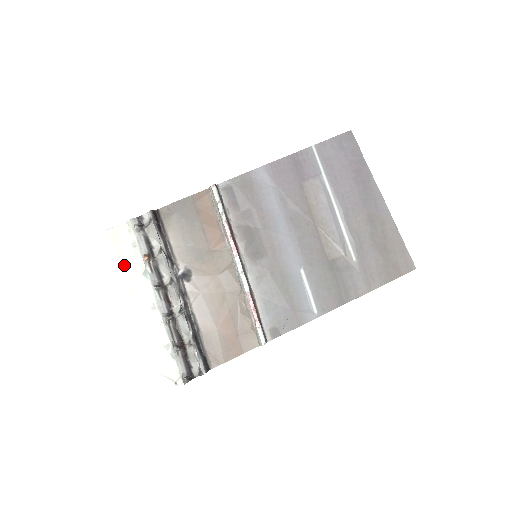
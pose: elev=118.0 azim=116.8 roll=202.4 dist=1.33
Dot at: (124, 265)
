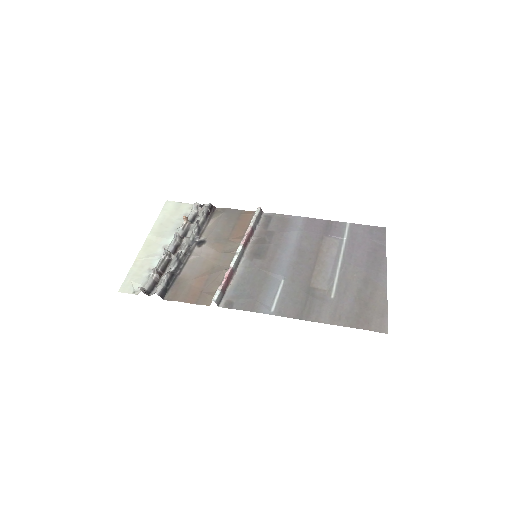
Dot at: (170, 220)
